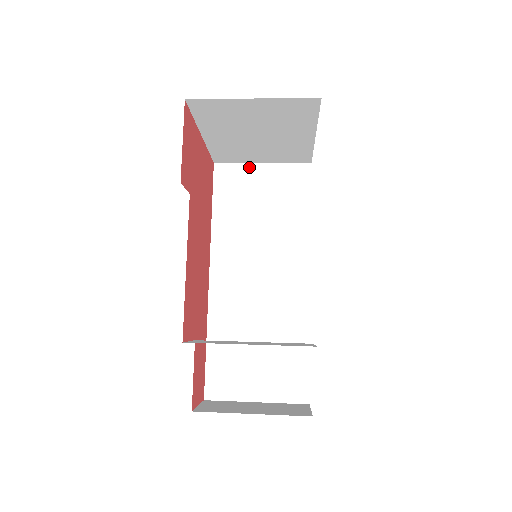
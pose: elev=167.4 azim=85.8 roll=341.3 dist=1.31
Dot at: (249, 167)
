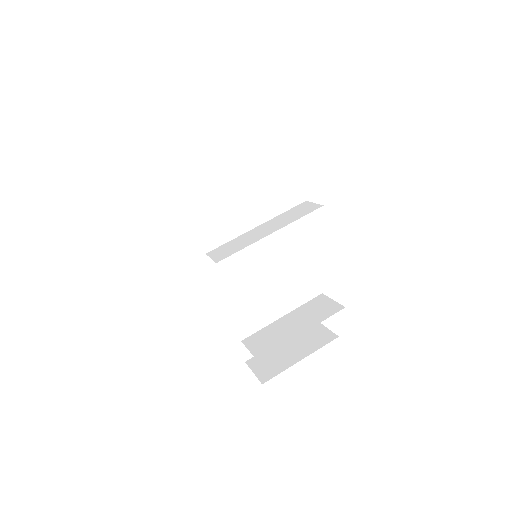
Dot at: (188, 165)
